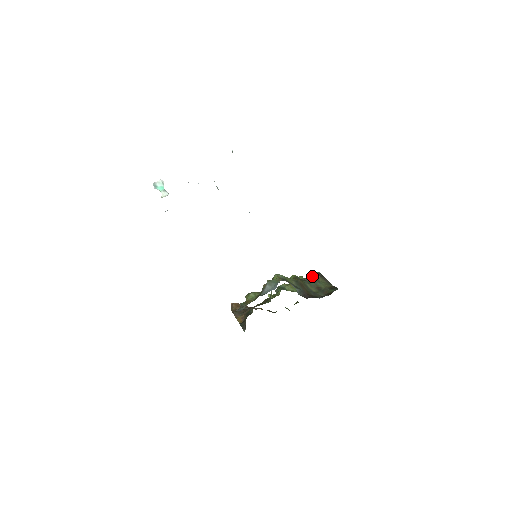
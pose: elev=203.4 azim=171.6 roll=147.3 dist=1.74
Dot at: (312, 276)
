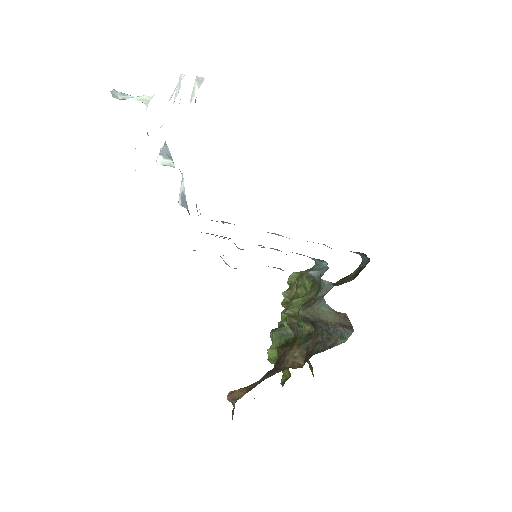
Dot at: occluded
